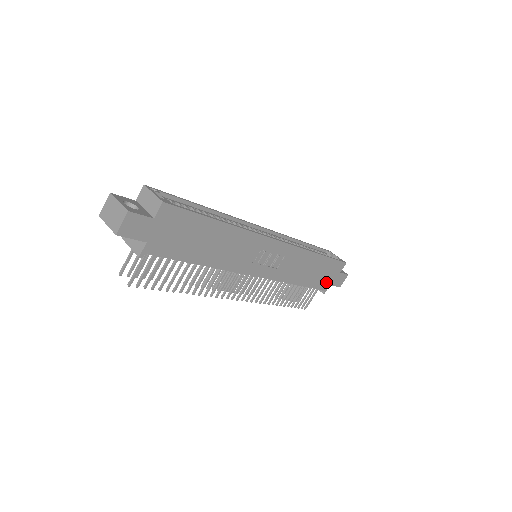
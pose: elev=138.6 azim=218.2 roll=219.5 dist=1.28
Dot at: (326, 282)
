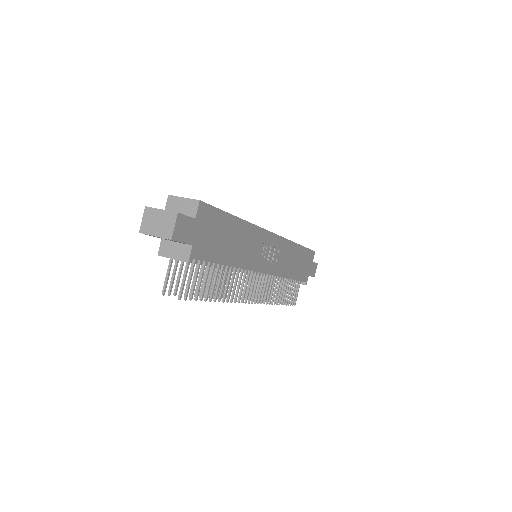
Dot at: (306, 273)
